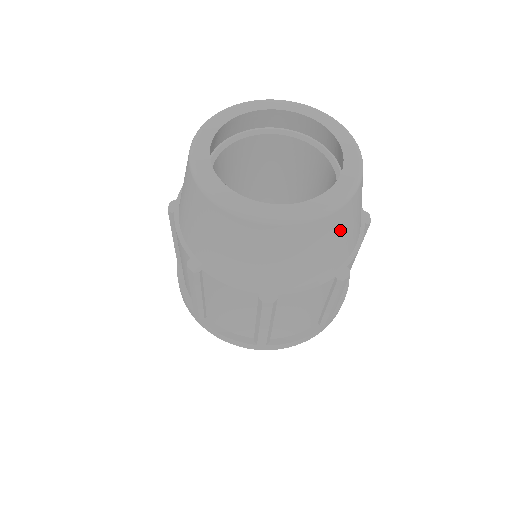
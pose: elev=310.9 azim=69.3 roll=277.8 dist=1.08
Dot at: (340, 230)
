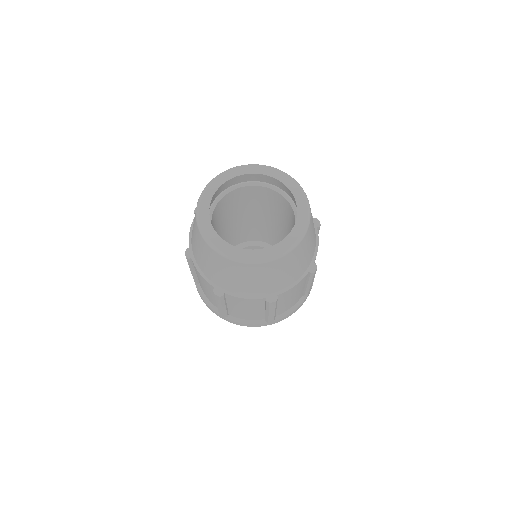
Dot at: (269, 273)
